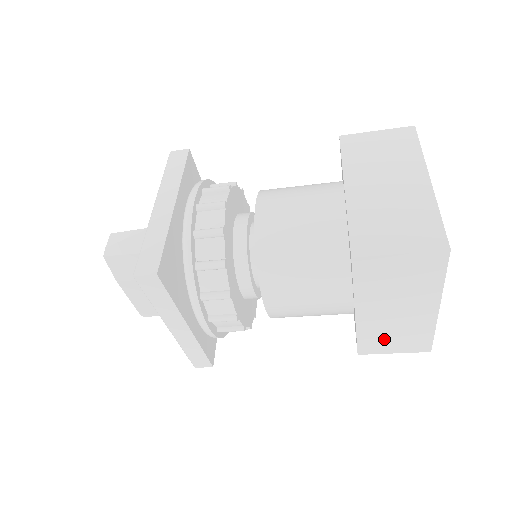
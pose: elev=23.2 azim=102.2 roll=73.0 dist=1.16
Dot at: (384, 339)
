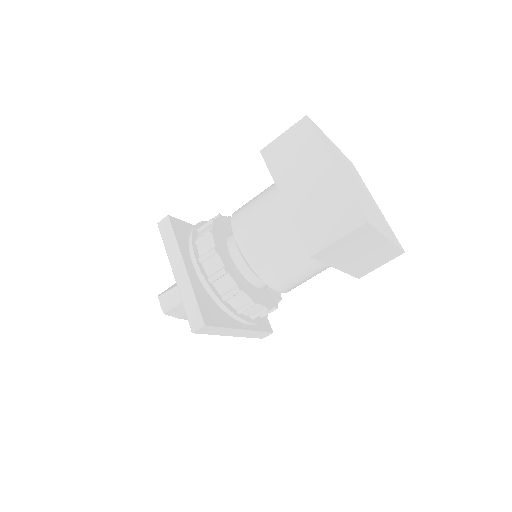
Dot at: (368, 266)
